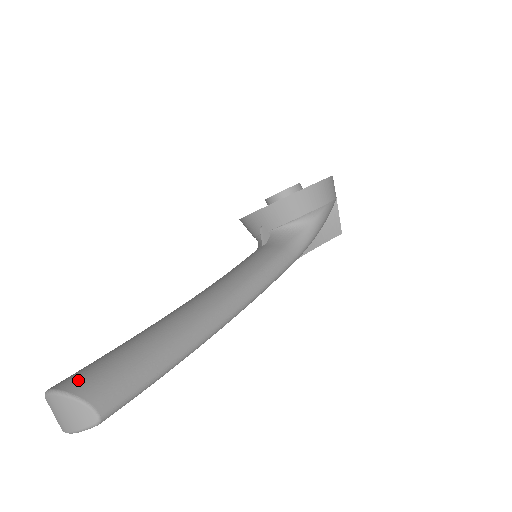
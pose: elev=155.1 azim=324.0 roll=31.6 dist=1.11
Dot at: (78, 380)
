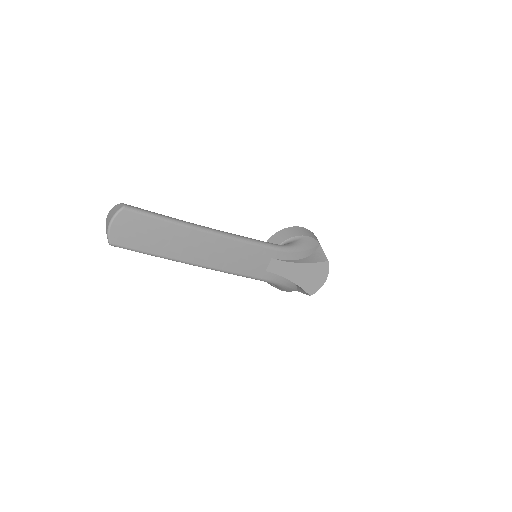
Dot at: occluded
